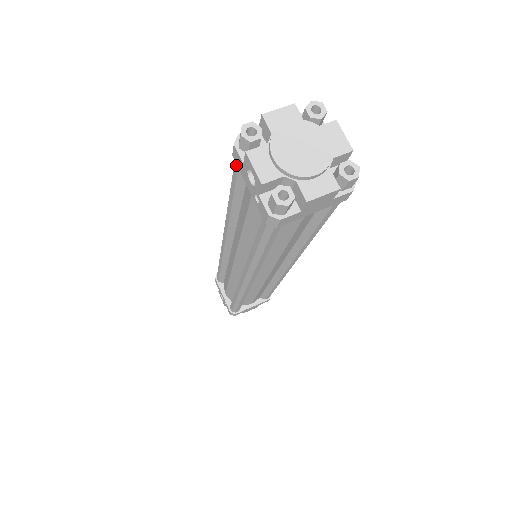
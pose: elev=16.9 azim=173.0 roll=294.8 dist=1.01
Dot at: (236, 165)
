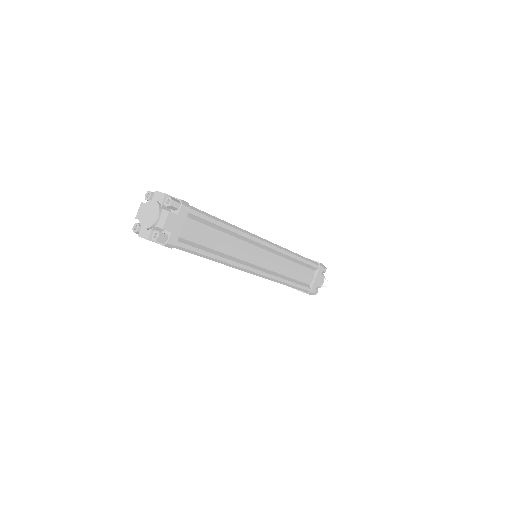
Dot at: occluded
